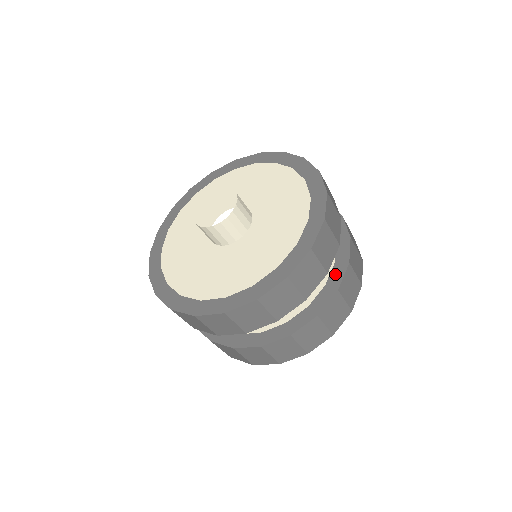
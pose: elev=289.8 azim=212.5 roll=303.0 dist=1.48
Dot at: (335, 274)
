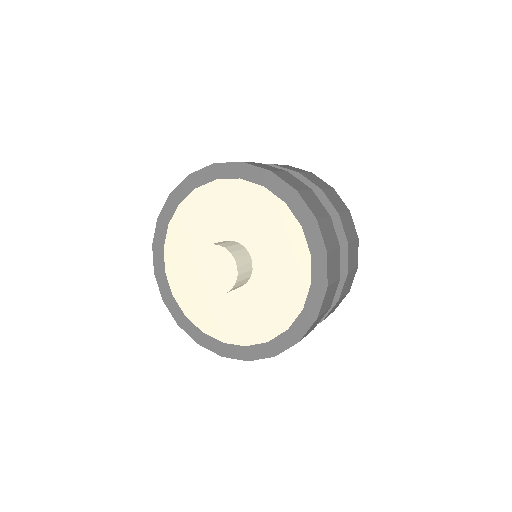
Dot at: occluded
